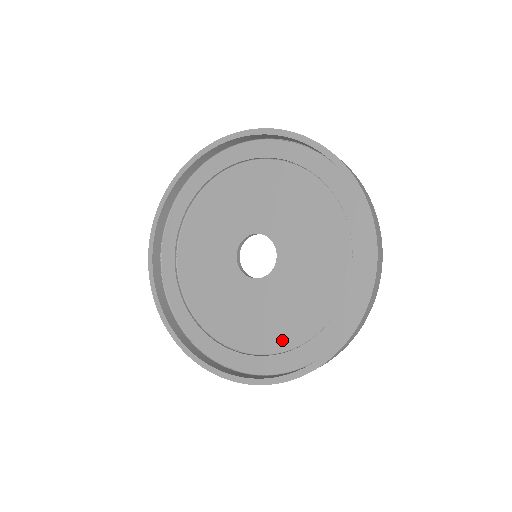
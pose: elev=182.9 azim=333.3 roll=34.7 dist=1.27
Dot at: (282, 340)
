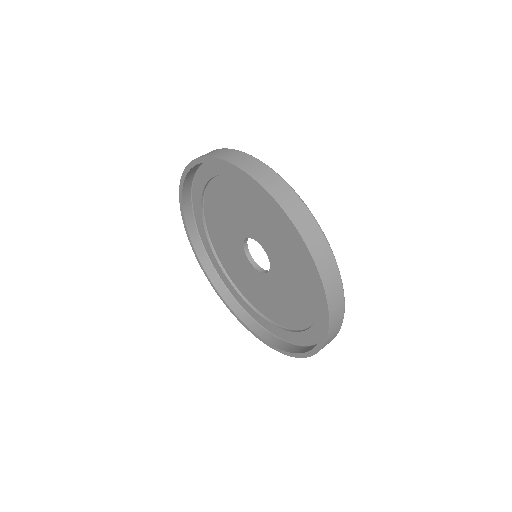
Dot at: (260, 307)
